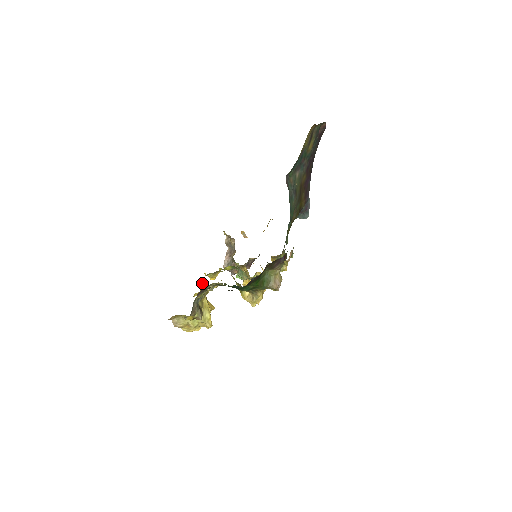
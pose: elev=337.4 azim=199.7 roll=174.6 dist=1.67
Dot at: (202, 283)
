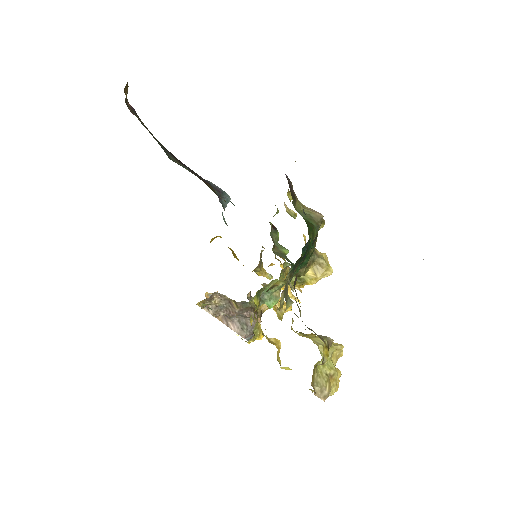
Dot at: (266, 338)
